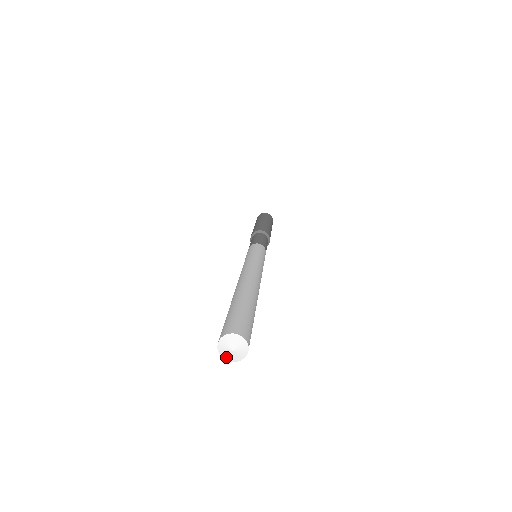
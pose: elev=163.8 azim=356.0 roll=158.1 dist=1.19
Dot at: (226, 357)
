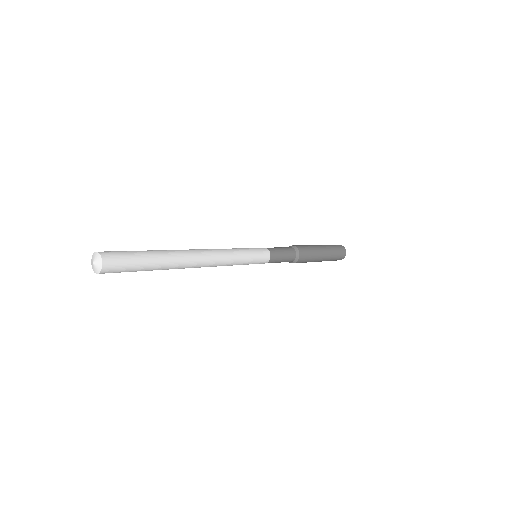
Dot at: (97, 271)
